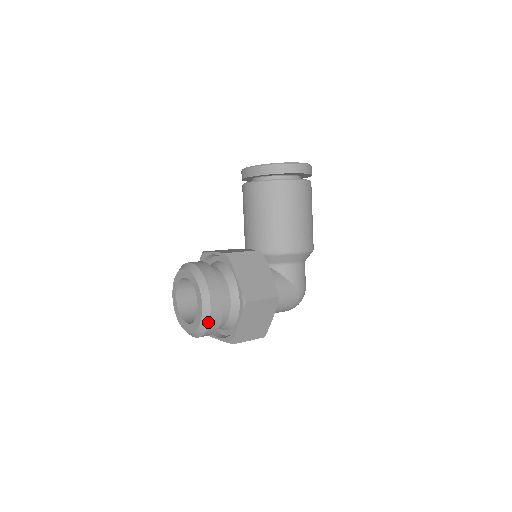
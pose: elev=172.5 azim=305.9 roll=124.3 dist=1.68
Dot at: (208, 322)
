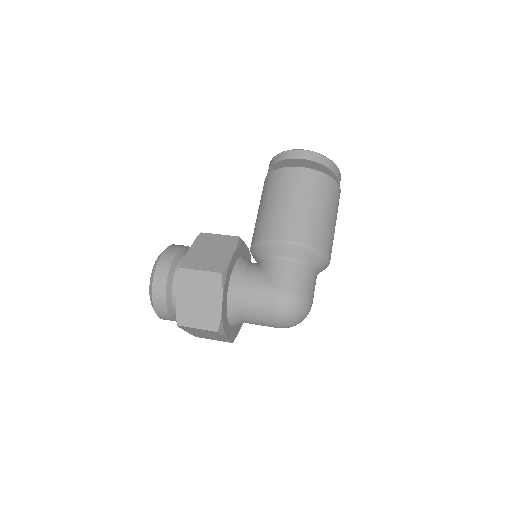
Dot at: (152, 288)
